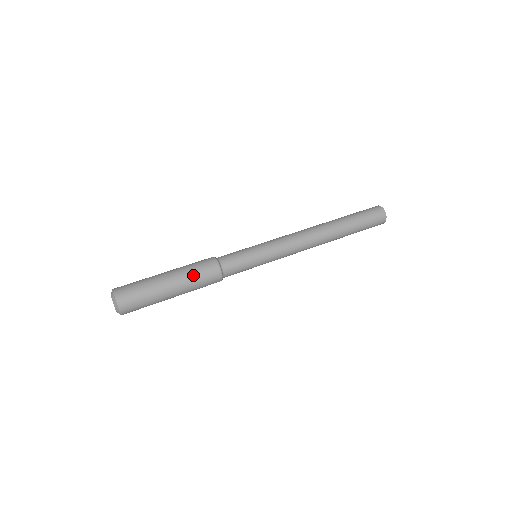
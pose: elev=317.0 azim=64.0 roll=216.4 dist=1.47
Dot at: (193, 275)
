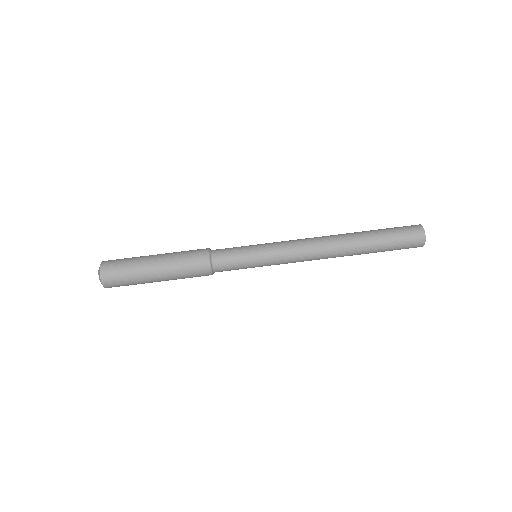
Dot at: (180, 264)
